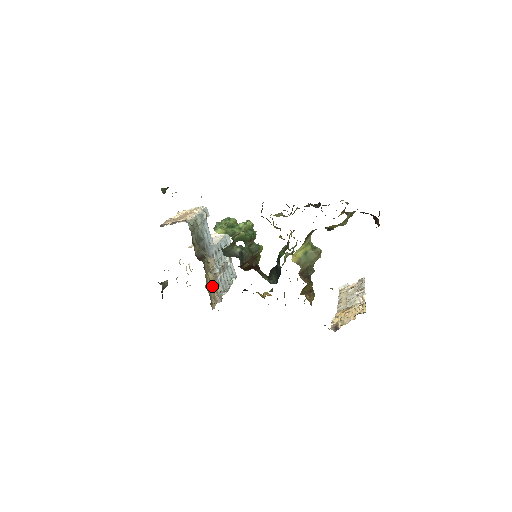
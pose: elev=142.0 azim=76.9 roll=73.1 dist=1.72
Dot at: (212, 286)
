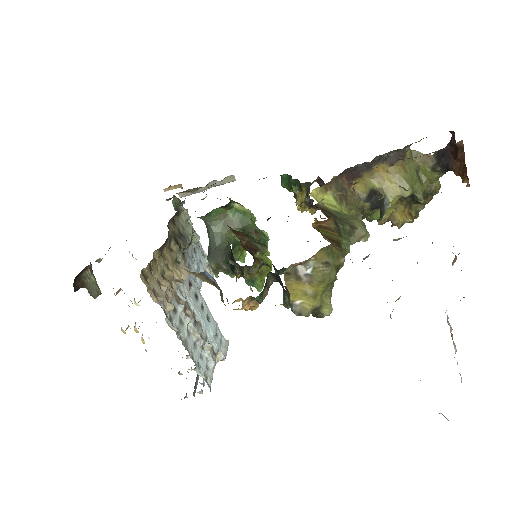
Dot at: (163, 280)
